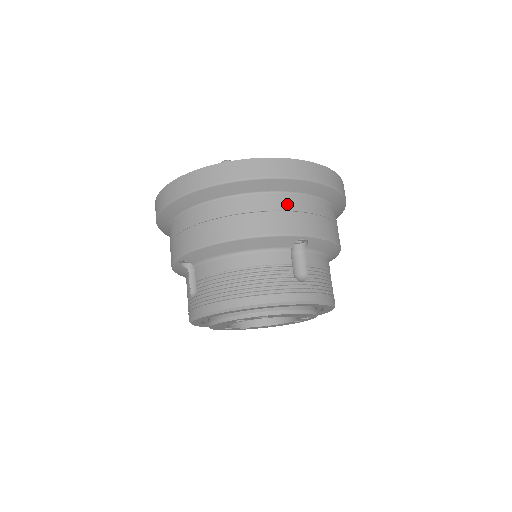
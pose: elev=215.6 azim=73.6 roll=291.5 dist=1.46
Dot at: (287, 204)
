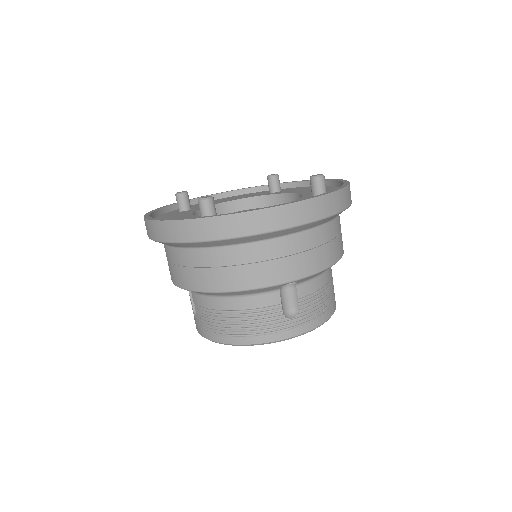
Dot at: (271, 252)
